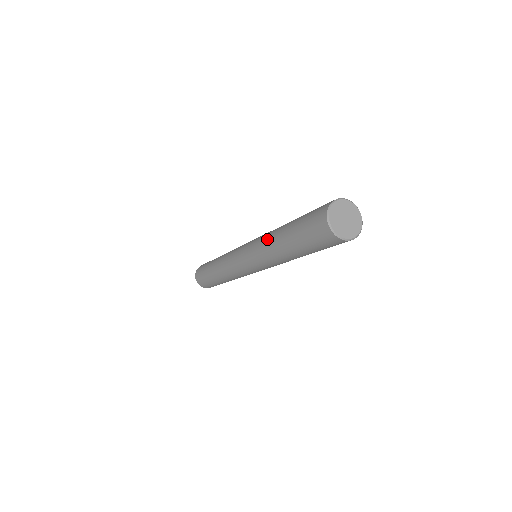
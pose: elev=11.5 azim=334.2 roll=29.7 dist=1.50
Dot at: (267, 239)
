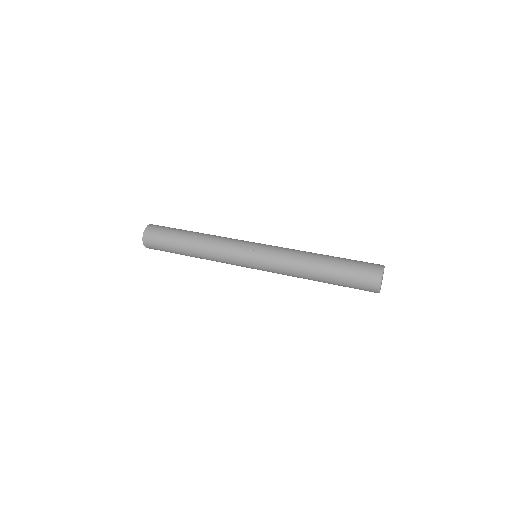
Dot at: occluded
